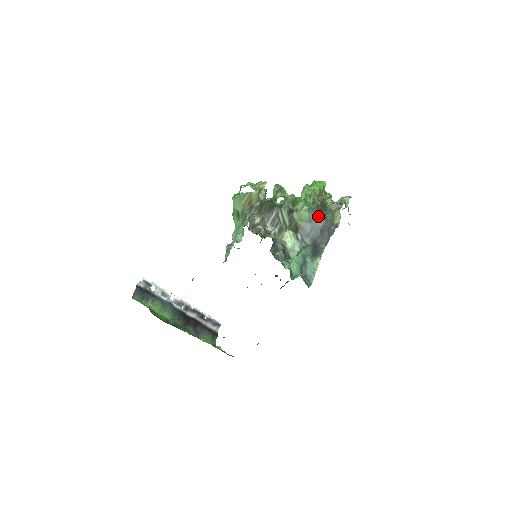
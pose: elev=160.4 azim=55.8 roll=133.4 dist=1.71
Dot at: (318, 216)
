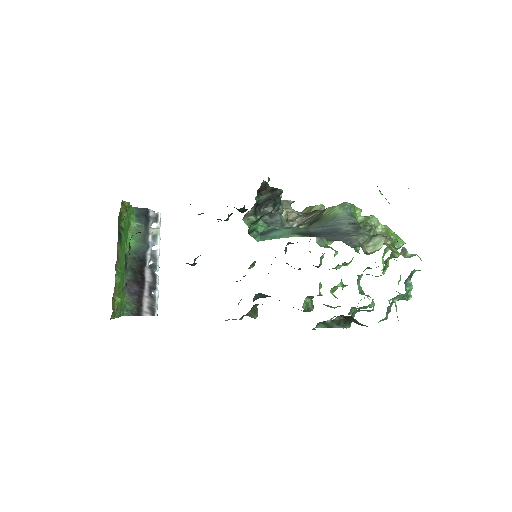
Dot at: (351, 223)
